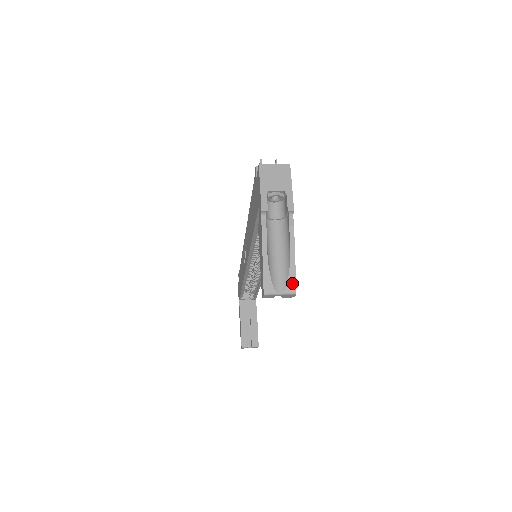
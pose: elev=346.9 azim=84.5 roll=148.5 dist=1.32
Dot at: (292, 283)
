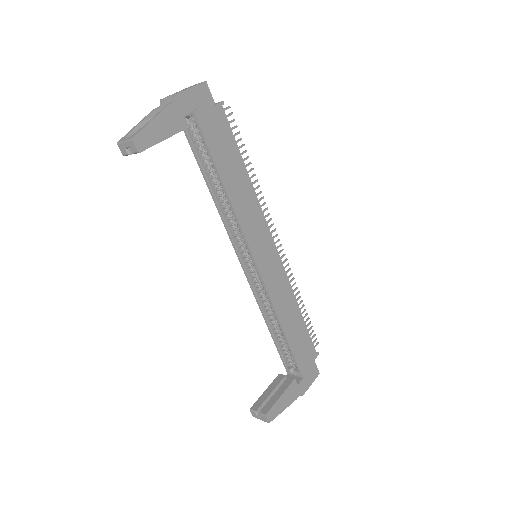
Dot at: (136, 133)
